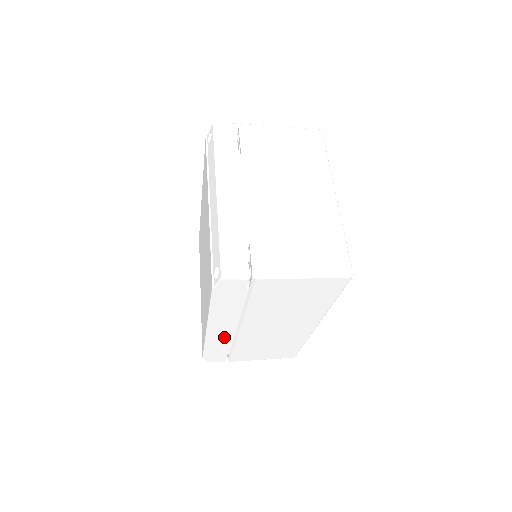
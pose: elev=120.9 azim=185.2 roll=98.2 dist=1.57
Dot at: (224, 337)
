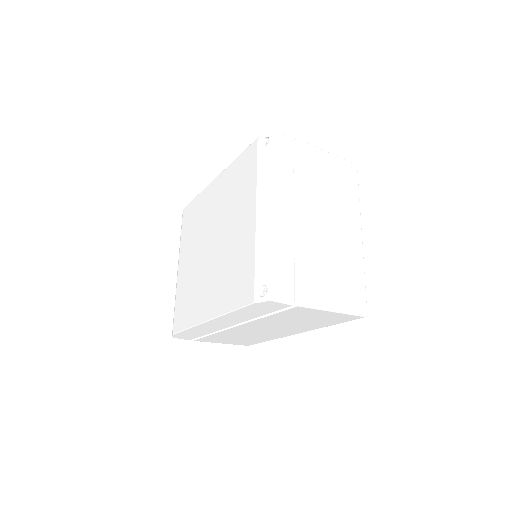
Dot at: (213, 328)
